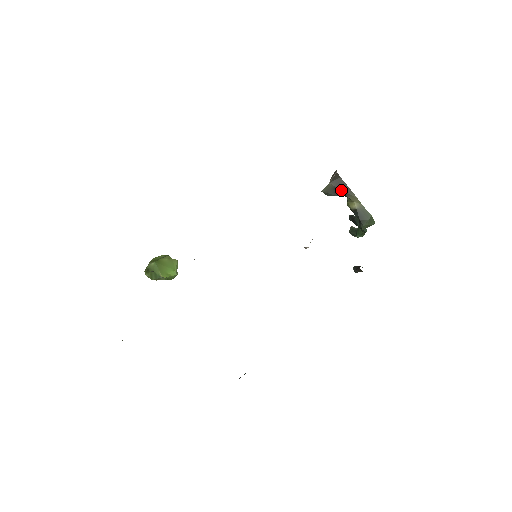
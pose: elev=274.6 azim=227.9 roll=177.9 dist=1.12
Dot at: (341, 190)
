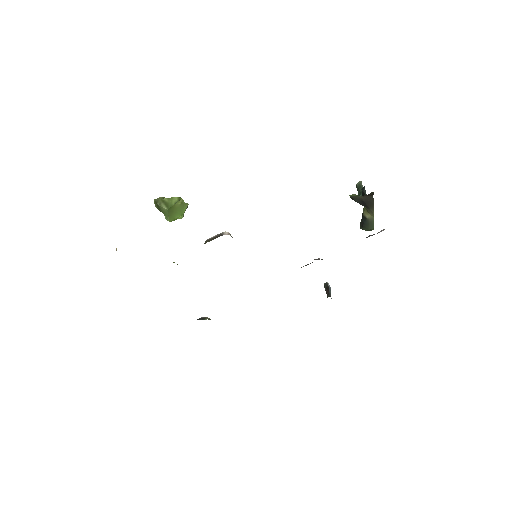
Dot at: (366, 204)
